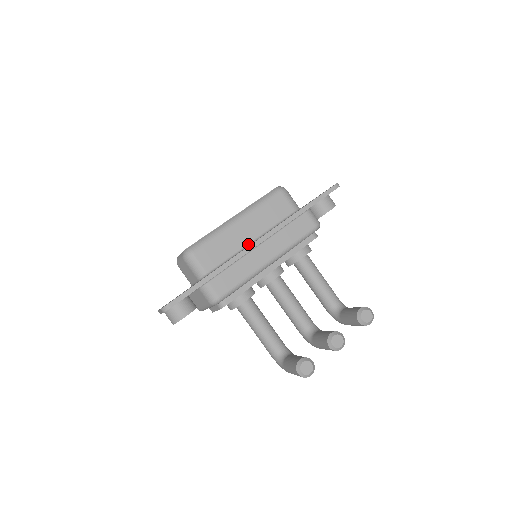
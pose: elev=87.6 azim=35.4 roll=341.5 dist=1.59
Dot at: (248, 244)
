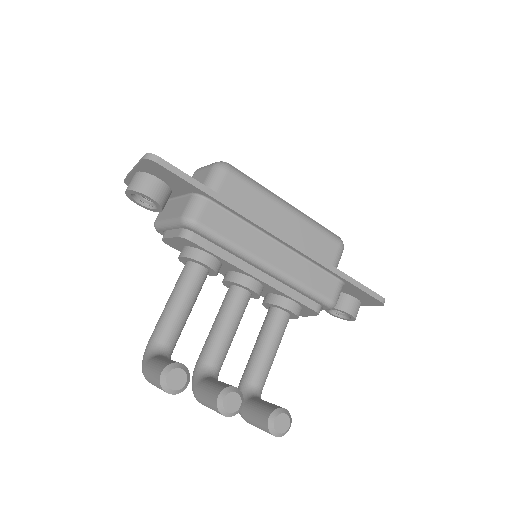
Dot at: occluded
